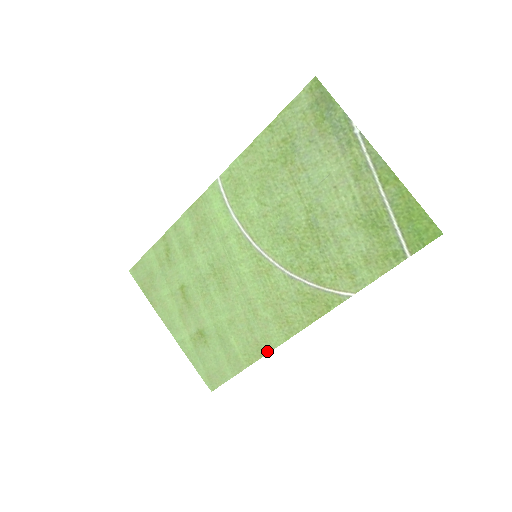
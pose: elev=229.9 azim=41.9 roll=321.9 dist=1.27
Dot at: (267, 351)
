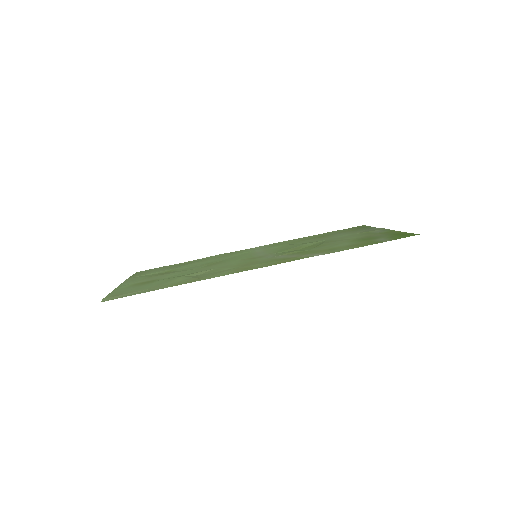
Dot at: (203, 279)
